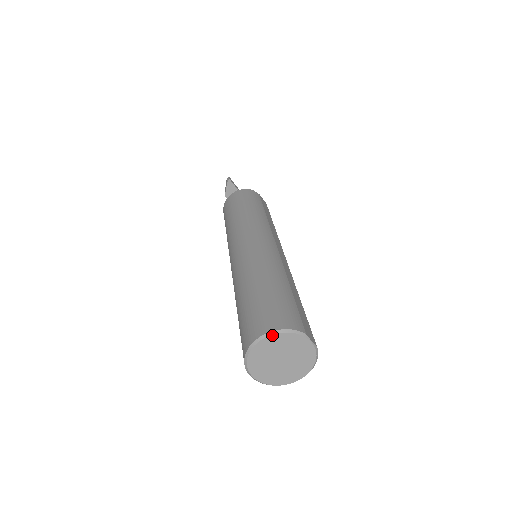
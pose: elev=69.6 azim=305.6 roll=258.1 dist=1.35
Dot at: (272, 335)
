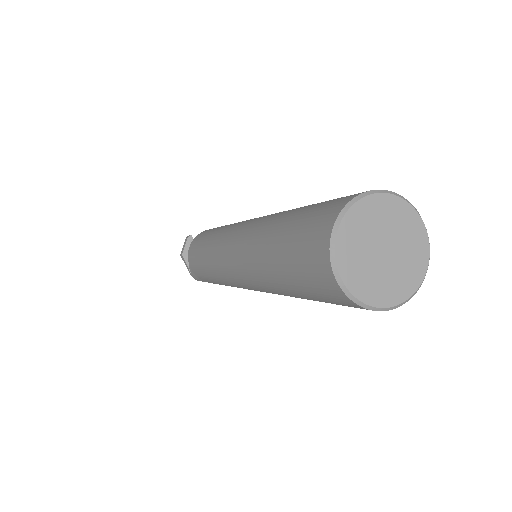
Dot at: (377, 194)
